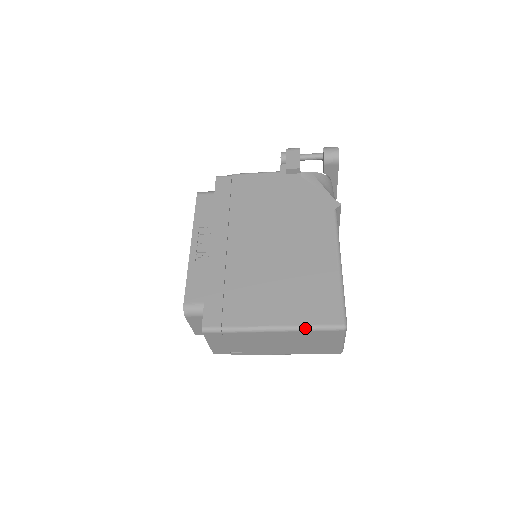
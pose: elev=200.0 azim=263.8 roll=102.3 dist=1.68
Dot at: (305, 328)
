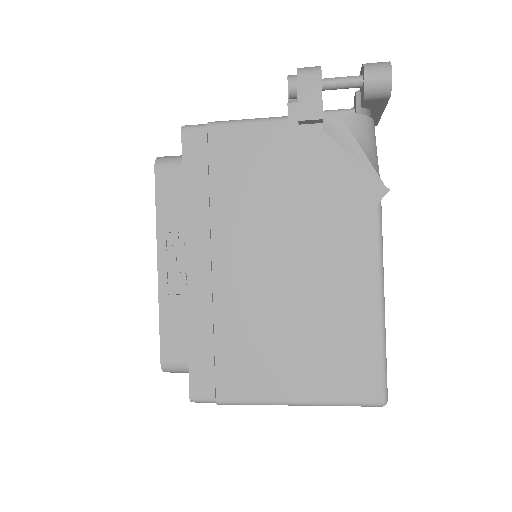
Dot at: (329, 405)
